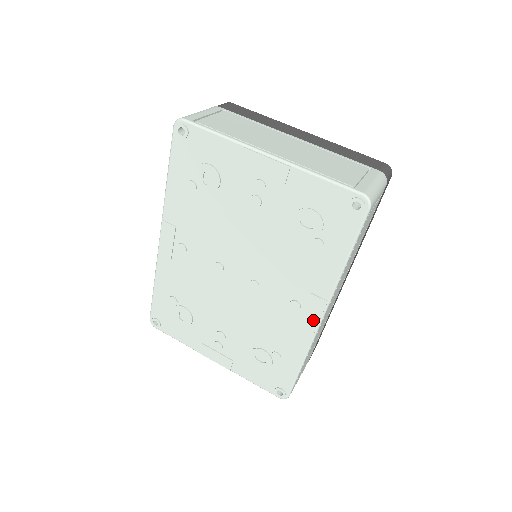
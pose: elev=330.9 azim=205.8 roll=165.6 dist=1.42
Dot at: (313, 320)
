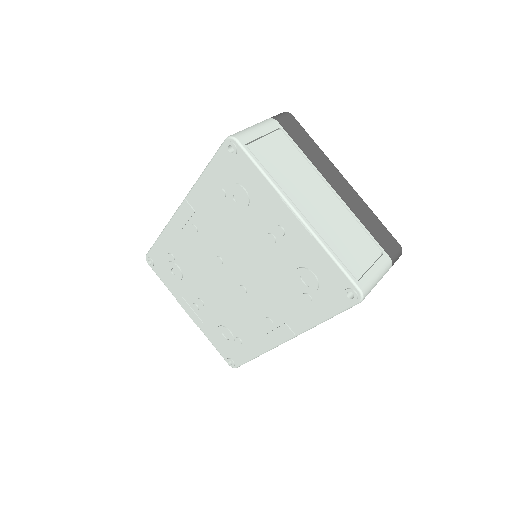
Dot at: (278, 339)
